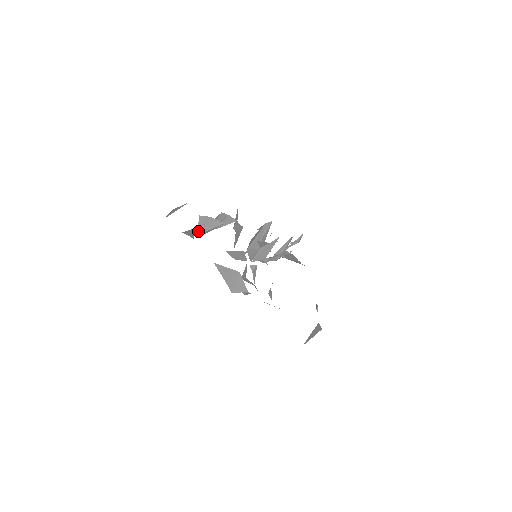
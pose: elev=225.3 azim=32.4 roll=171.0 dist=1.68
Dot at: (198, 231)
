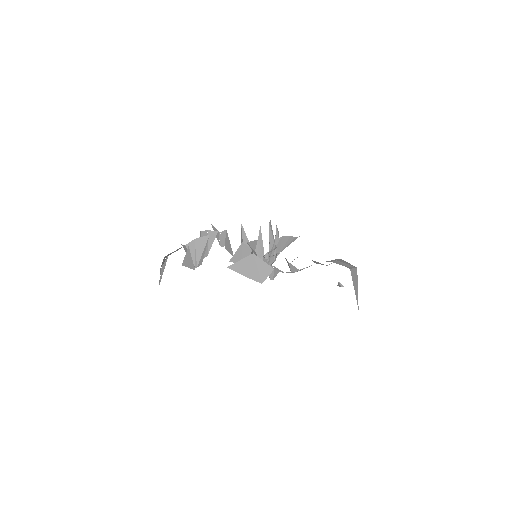
Dot at: (194, 264)
